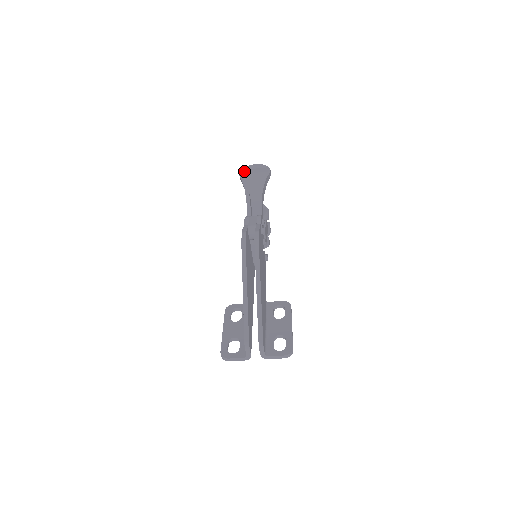
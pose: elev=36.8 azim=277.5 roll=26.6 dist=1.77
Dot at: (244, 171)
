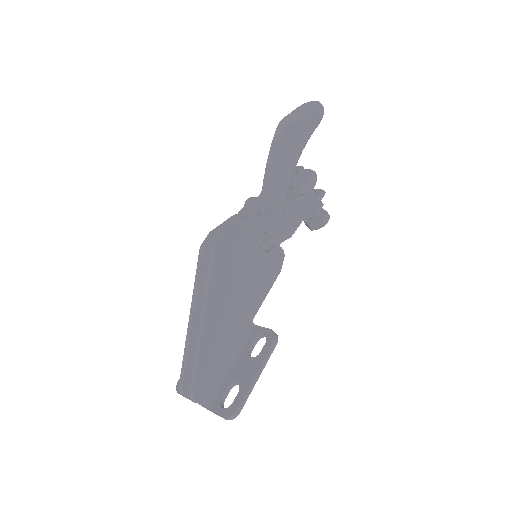
Dot at: (289, 116)
